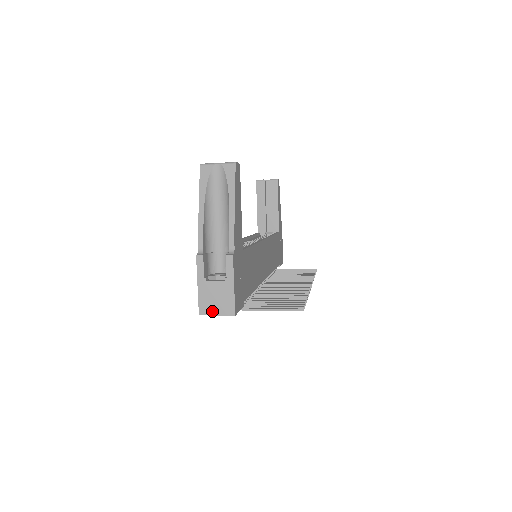
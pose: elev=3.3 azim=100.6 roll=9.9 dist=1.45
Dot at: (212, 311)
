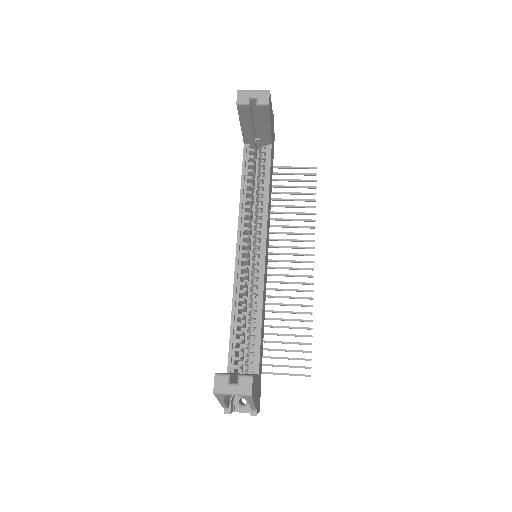
Dot at: occluded
